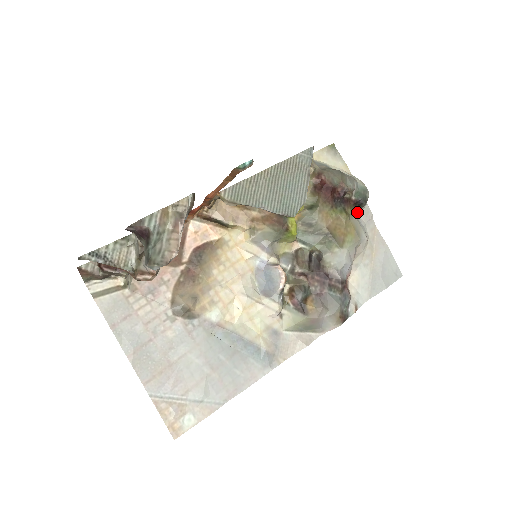
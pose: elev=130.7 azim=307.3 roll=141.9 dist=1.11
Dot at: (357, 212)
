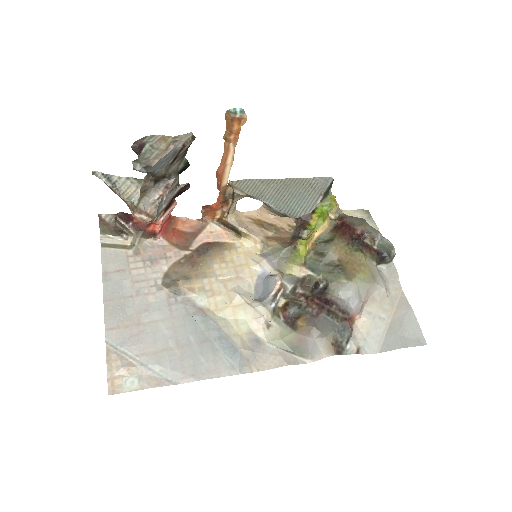
Dot at: (381, 268)
